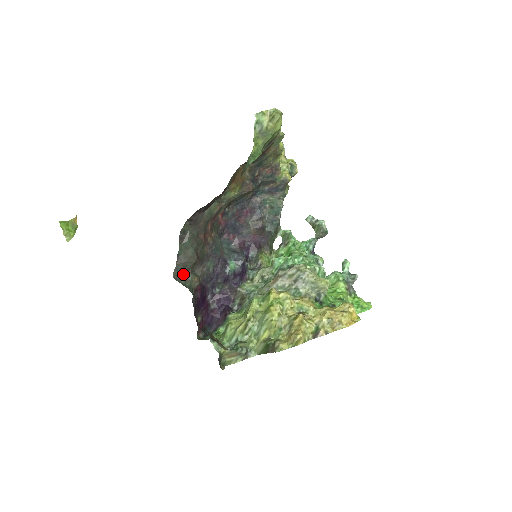
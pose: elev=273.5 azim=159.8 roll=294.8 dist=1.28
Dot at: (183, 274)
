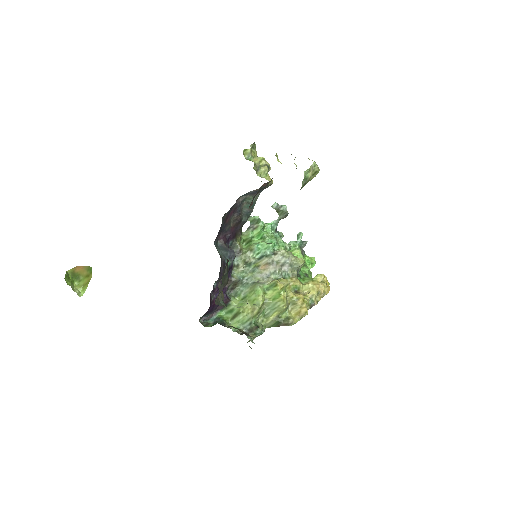
Dot at: (217, 296)
